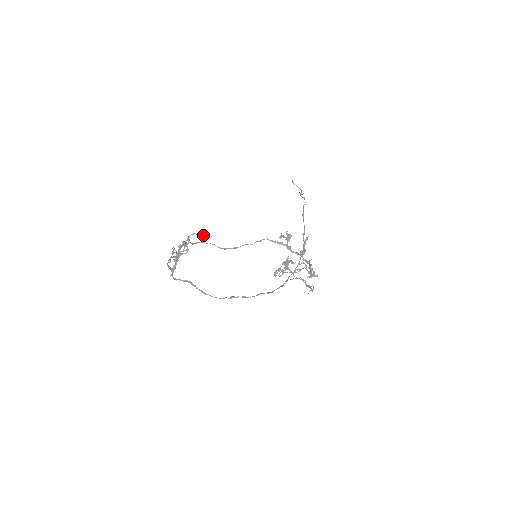
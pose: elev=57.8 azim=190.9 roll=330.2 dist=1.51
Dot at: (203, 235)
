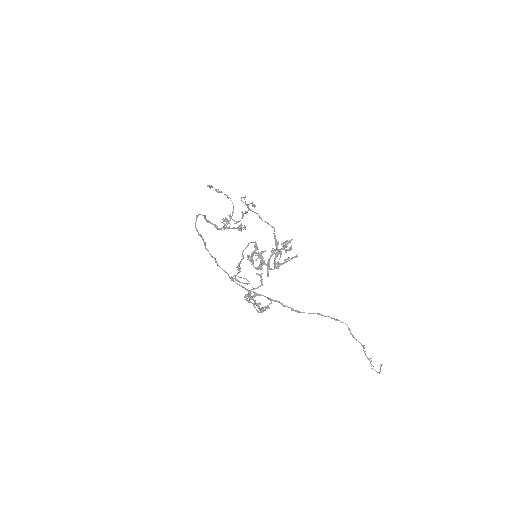
Dot at: (254, 204)
